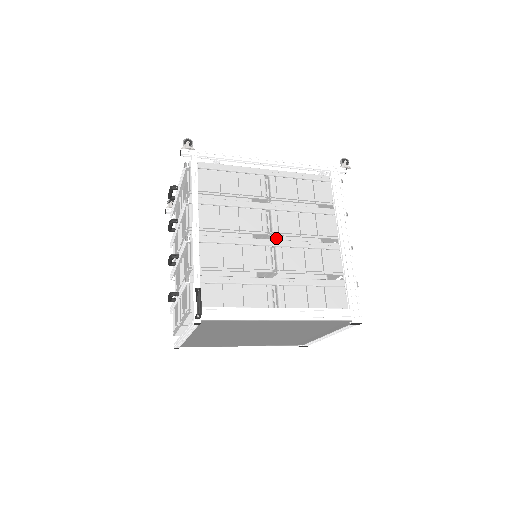
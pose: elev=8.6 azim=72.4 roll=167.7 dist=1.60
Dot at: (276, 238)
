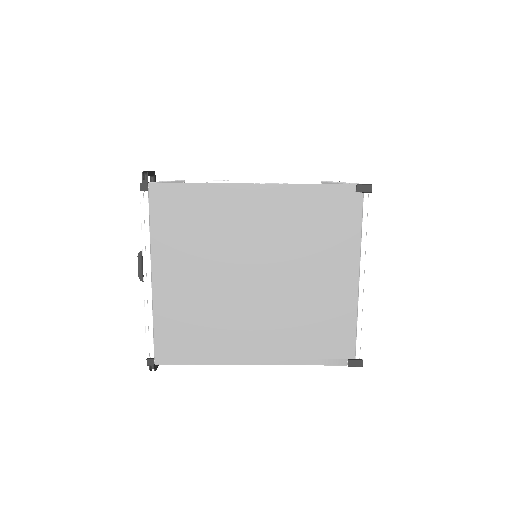
Dot at: occluded
